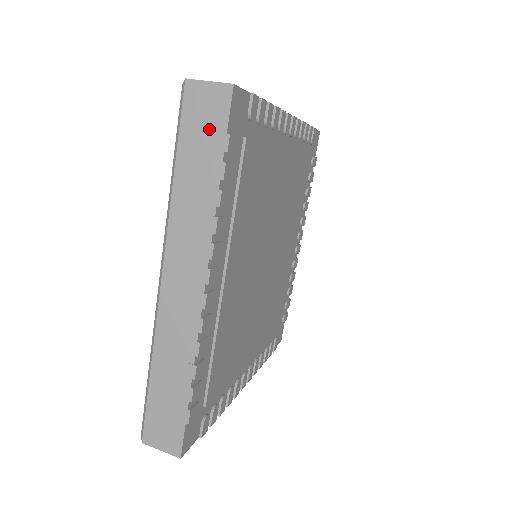
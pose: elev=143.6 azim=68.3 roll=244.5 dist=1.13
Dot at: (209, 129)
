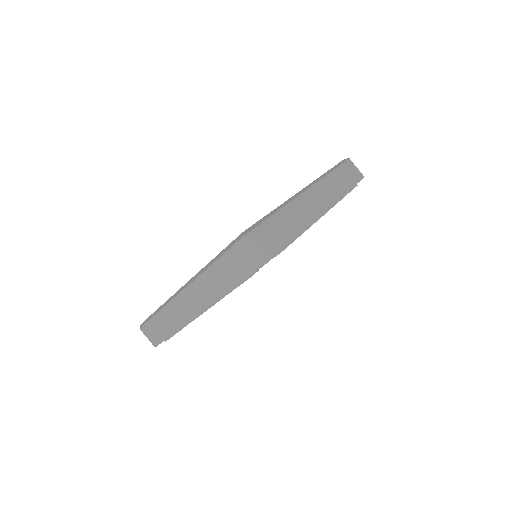
Dot at: (243, 265)
